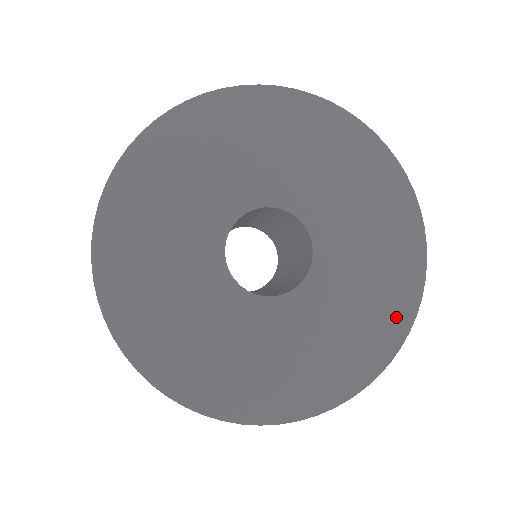
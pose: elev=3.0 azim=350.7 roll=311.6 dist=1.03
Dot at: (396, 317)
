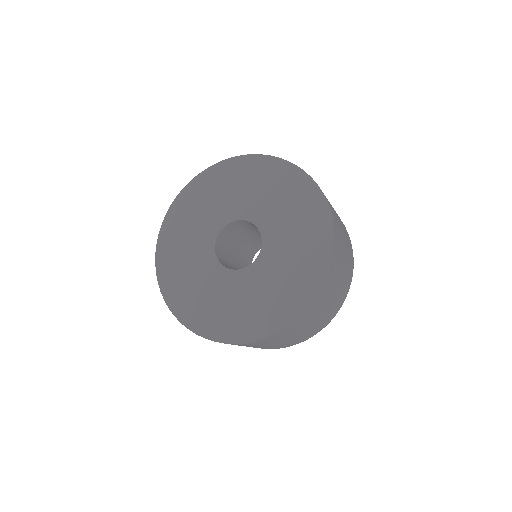
Dot at: (322, 243)
